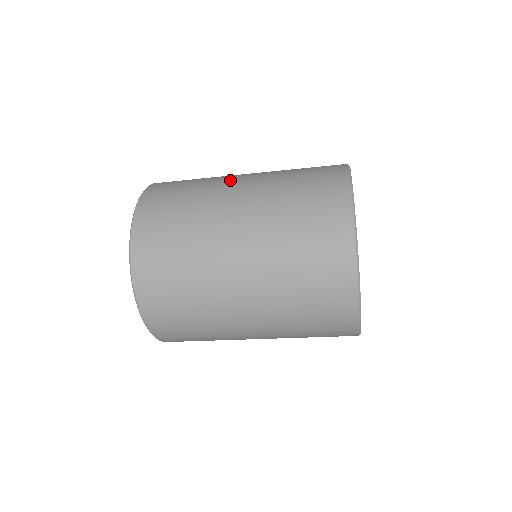
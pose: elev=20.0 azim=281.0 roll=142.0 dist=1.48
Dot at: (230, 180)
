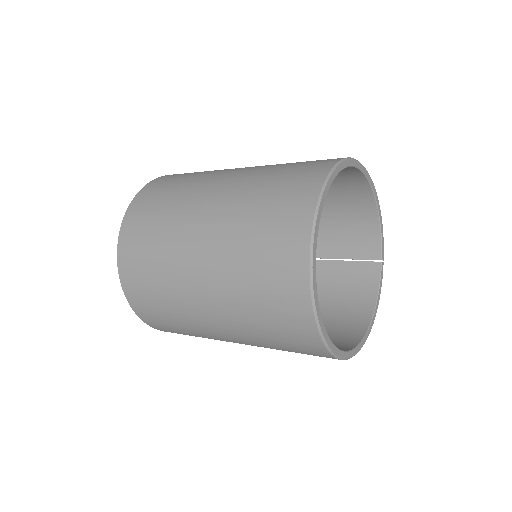
Dot at: occluded
